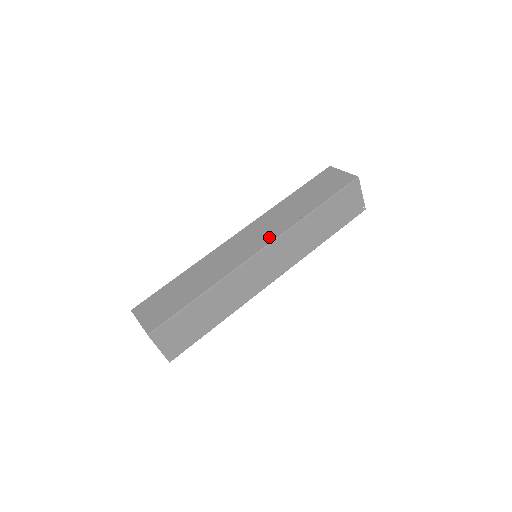
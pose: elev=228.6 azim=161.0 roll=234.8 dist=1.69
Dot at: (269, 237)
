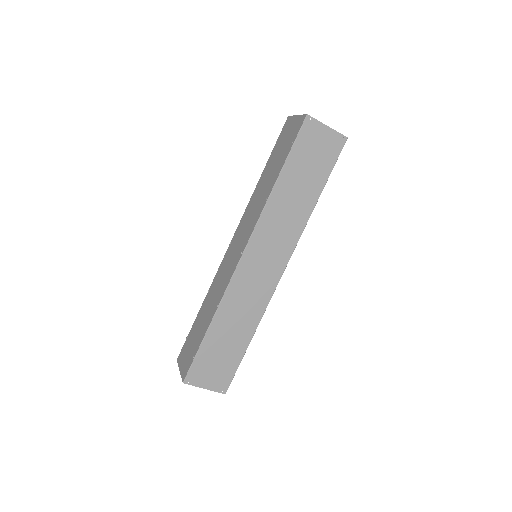
Dot at: (247, 236)
